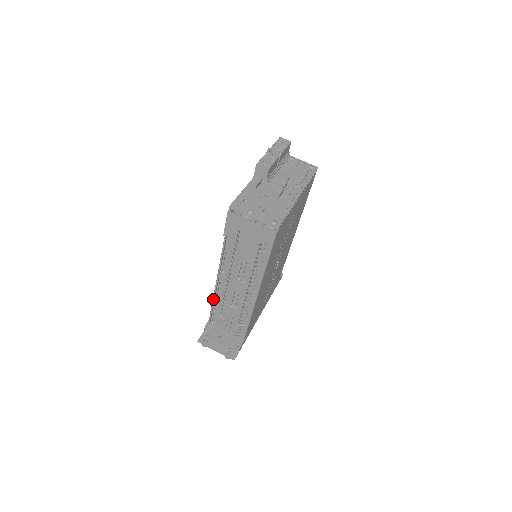
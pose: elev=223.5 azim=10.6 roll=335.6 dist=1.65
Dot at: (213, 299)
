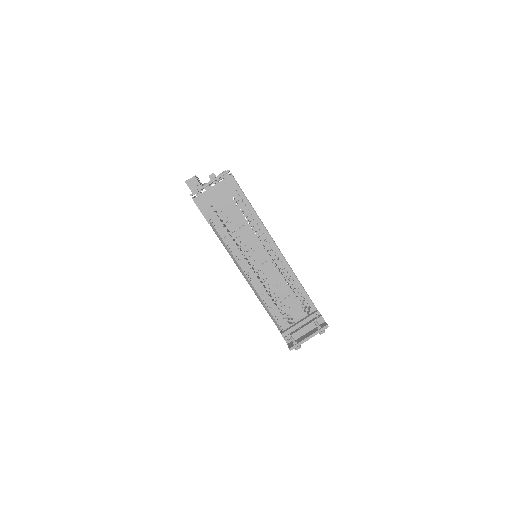
Dot at: (259, 296)
